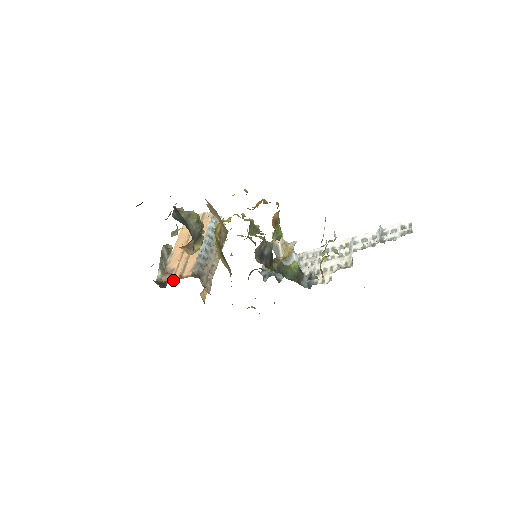
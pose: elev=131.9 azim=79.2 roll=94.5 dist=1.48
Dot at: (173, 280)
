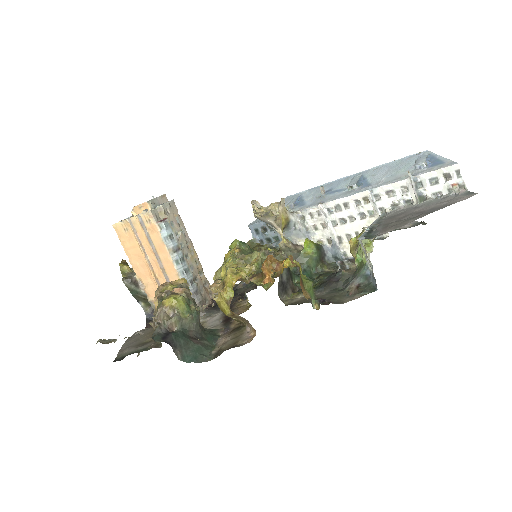
Dot at: occluded
